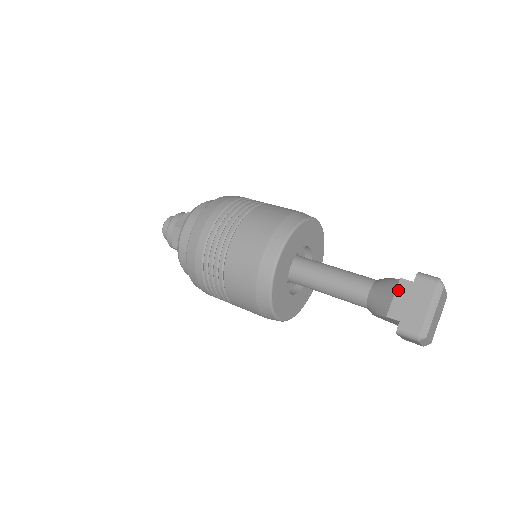
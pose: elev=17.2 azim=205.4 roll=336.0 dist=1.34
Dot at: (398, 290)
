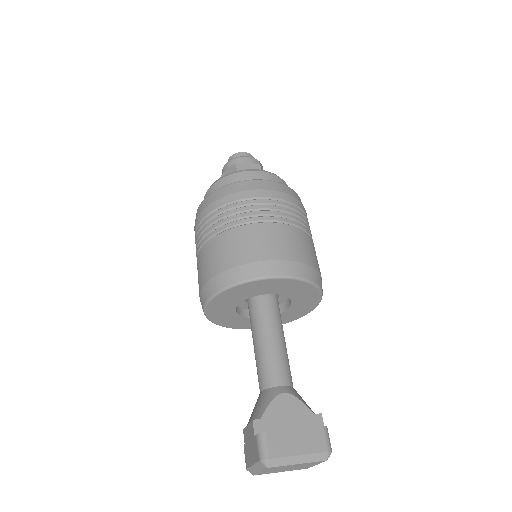
Dot at: (249, 425)
